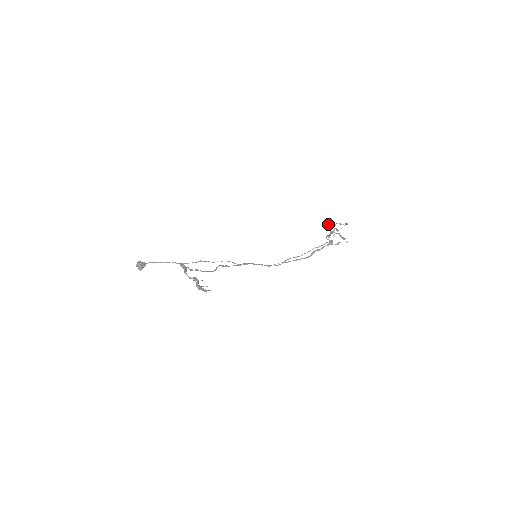
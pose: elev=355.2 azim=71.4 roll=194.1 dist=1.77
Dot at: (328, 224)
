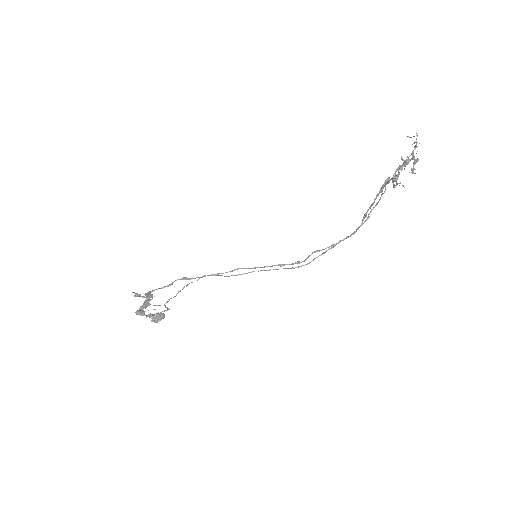
Dot at: occluded
